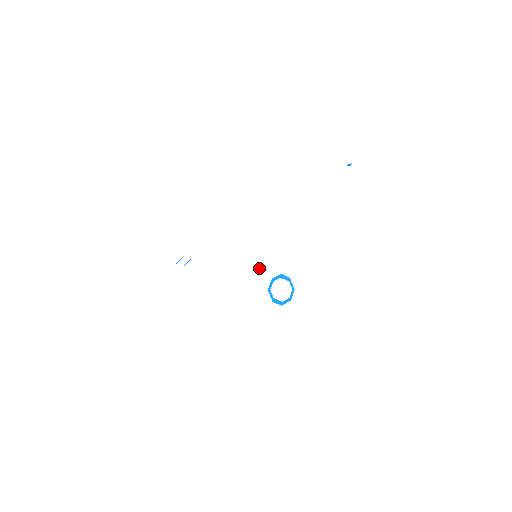
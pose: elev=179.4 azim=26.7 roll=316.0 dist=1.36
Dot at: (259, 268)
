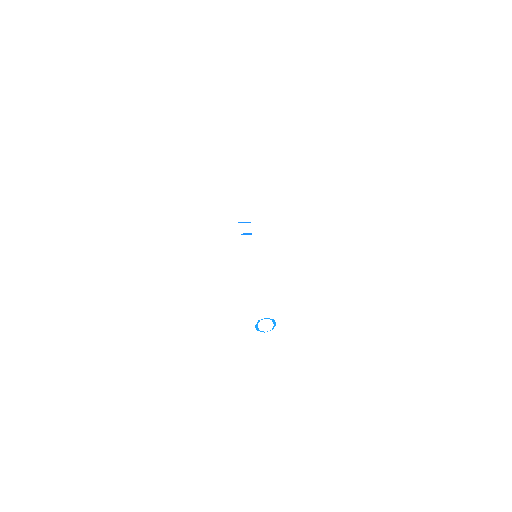
Dot at: occluded
